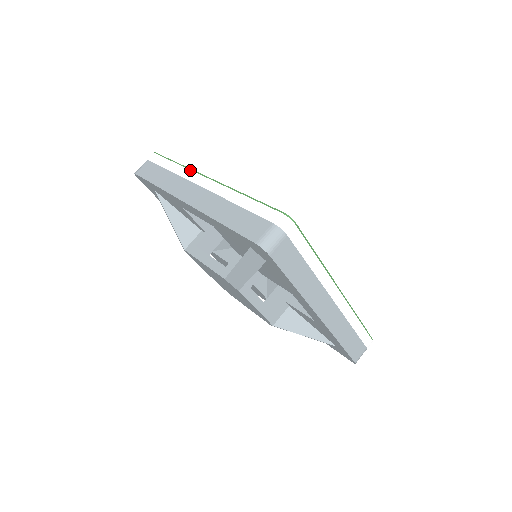
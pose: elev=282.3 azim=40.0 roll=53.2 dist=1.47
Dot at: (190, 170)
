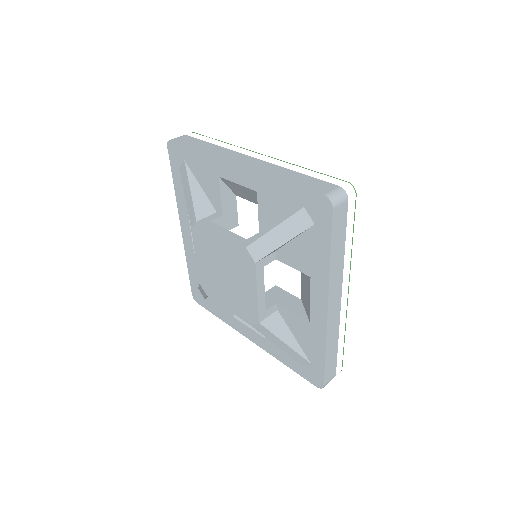
Dot at: occluded
